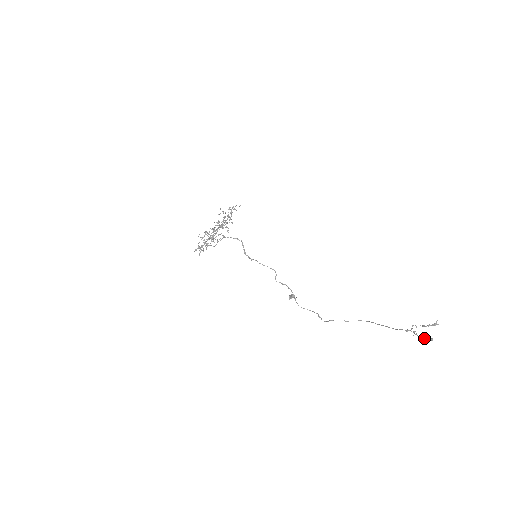
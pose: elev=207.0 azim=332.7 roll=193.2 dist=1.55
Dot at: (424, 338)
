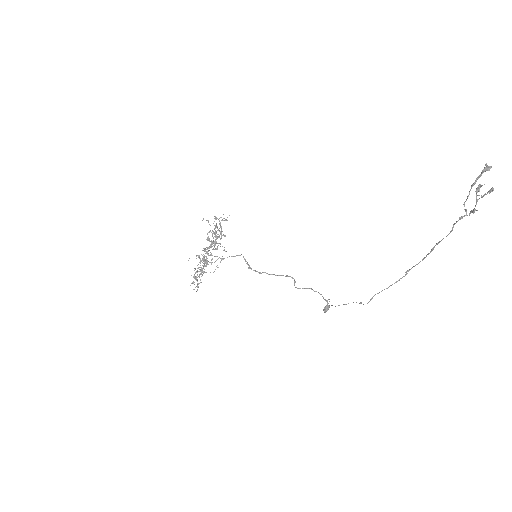
Dot at: occluded
